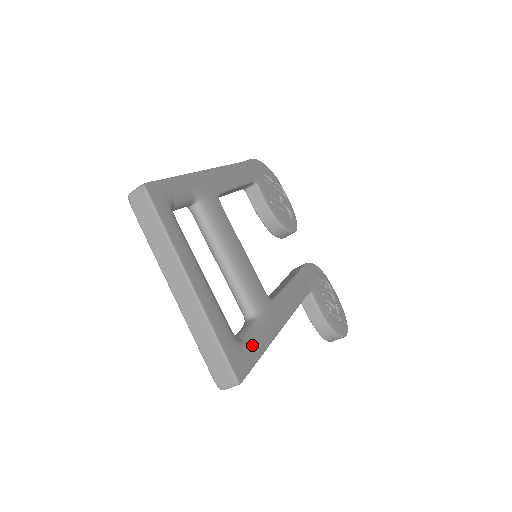
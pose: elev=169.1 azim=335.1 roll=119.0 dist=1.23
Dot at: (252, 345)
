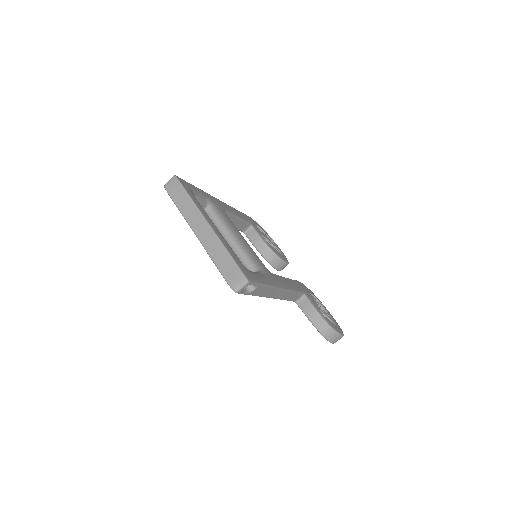
Dot at: (256, 275)
